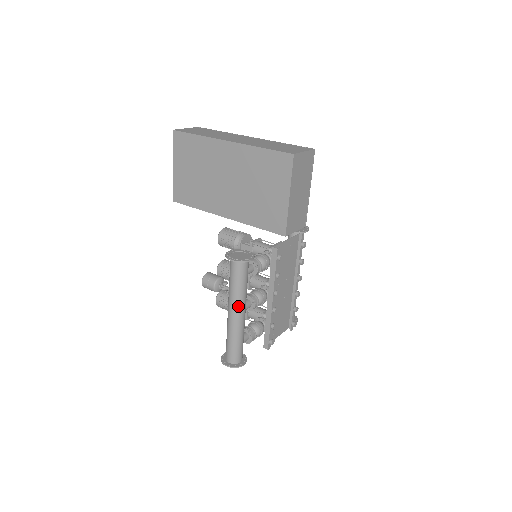
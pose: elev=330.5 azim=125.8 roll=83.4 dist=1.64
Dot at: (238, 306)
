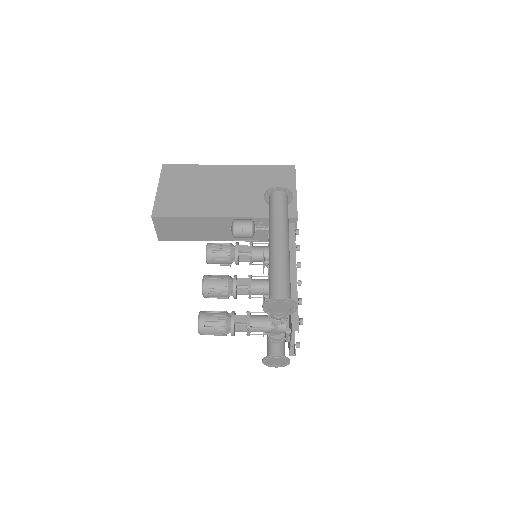
Dot at: (286, 233)
